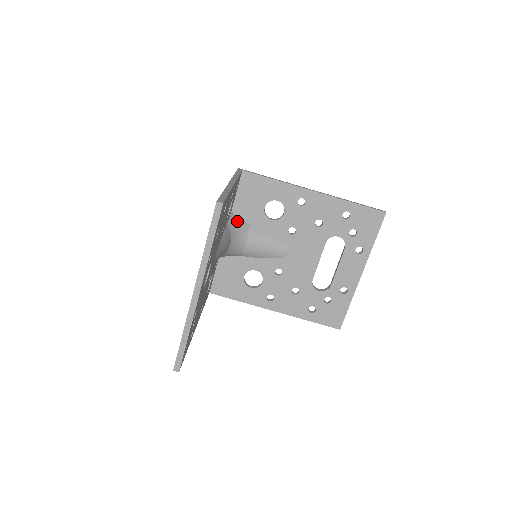
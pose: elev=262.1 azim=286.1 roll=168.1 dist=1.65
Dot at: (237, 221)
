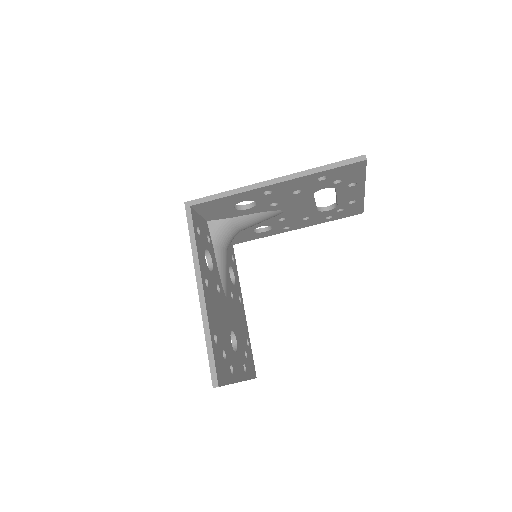
Dot at: (218, 227)
